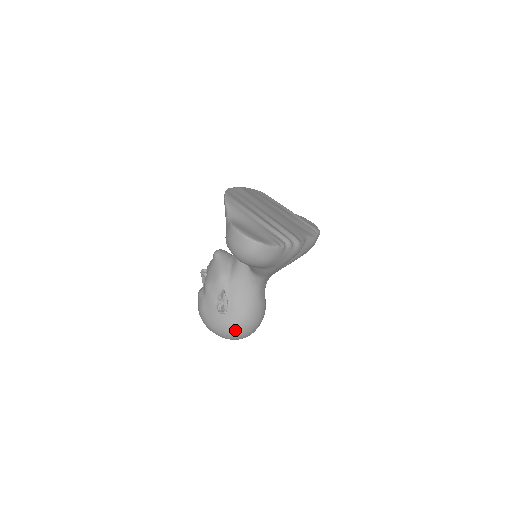
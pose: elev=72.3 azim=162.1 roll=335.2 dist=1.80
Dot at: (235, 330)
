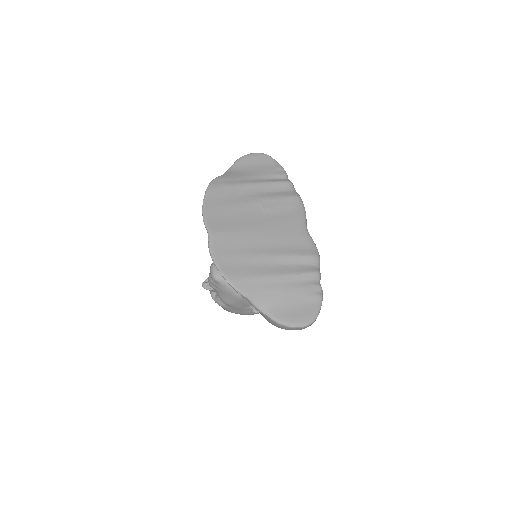
Dot at: occluded
